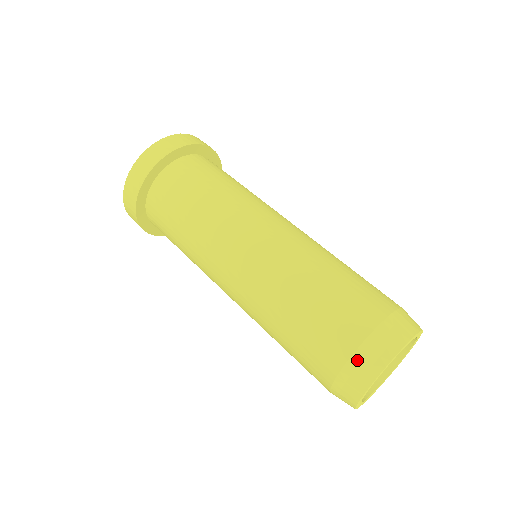
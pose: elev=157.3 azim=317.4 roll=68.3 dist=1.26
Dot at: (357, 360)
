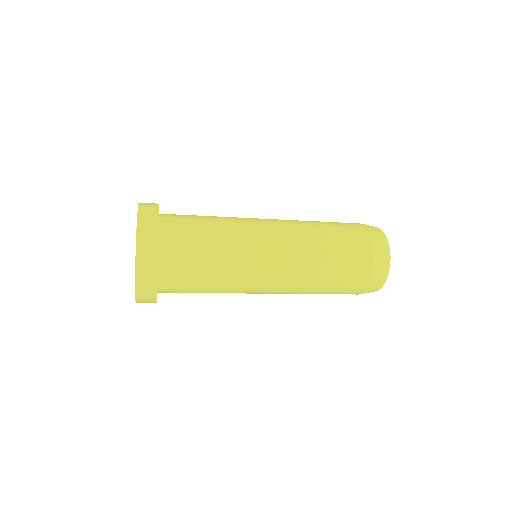
Dot at: (378, 266)
